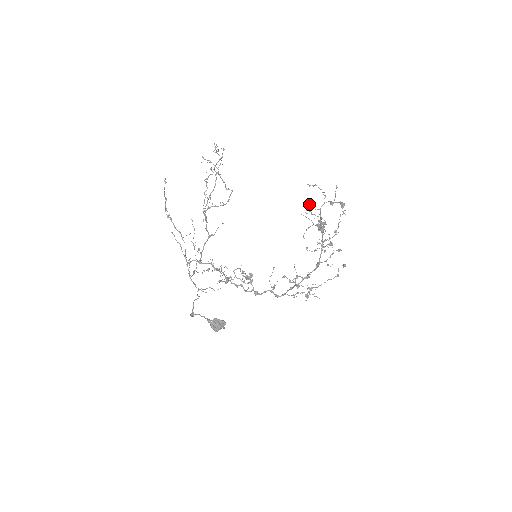
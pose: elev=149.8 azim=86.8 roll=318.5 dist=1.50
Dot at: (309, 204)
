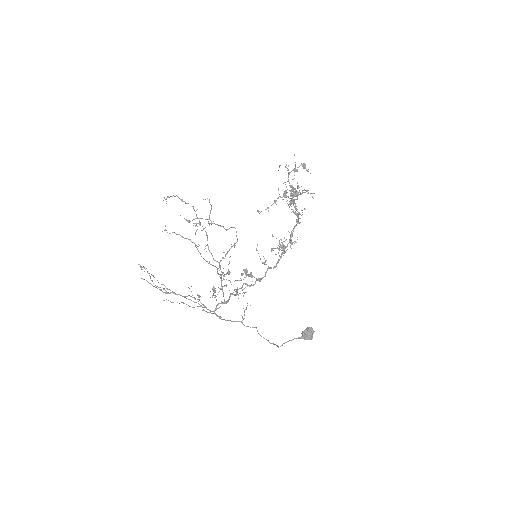
Dot at: (290, 187)
